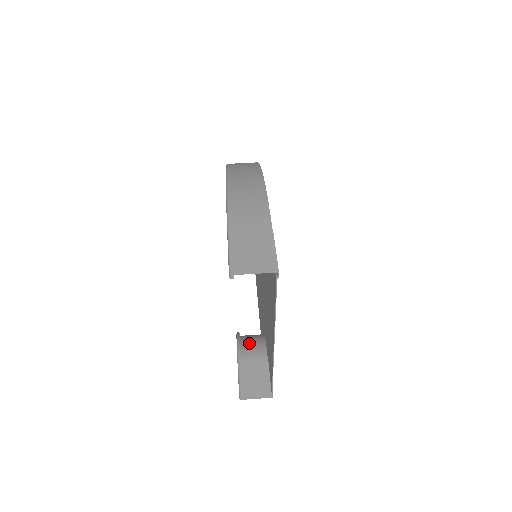
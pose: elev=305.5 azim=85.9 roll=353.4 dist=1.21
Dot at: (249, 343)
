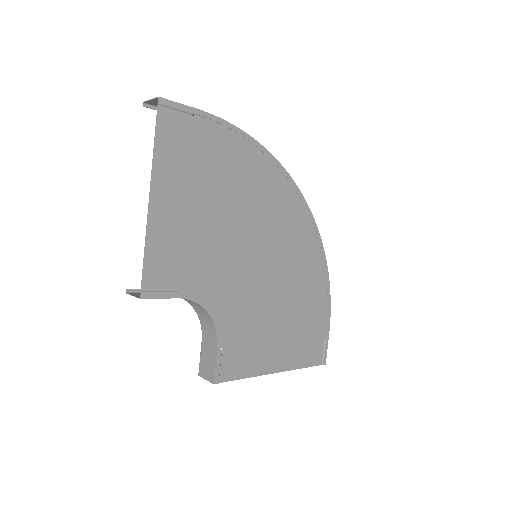
Dot at: occluded
